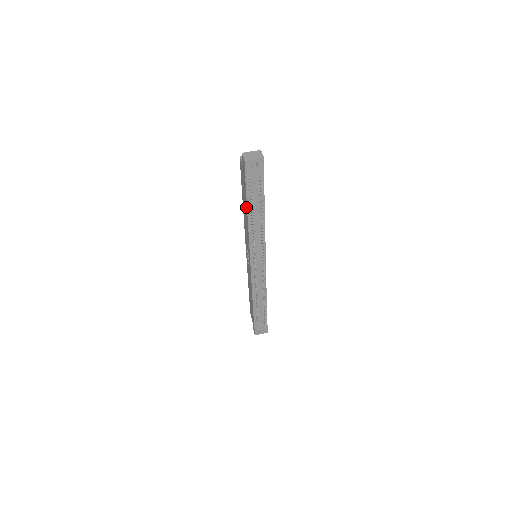
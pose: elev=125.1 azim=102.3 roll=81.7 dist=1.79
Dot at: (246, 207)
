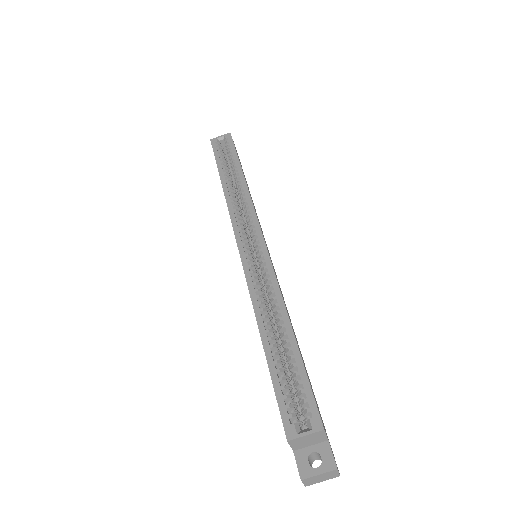
Dot at: occluded
